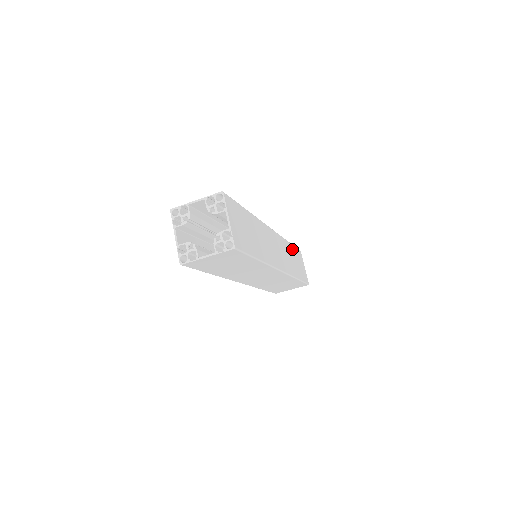
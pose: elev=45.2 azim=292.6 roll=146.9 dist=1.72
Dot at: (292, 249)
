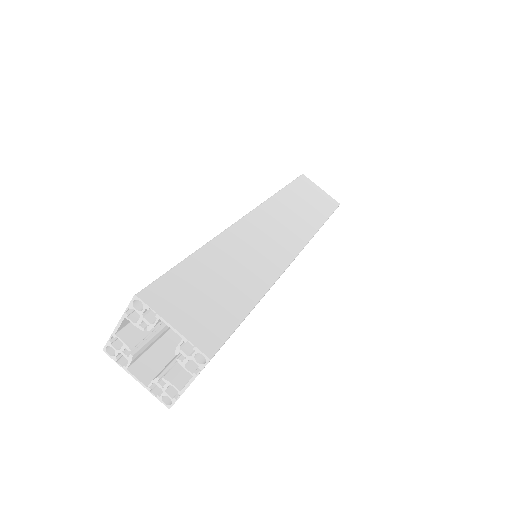
Dot at: (291, 192)
